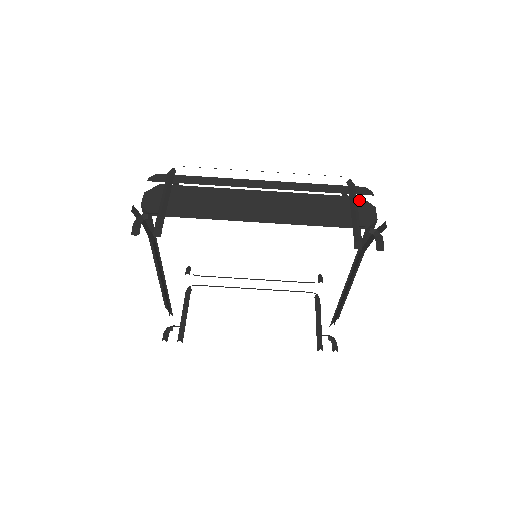
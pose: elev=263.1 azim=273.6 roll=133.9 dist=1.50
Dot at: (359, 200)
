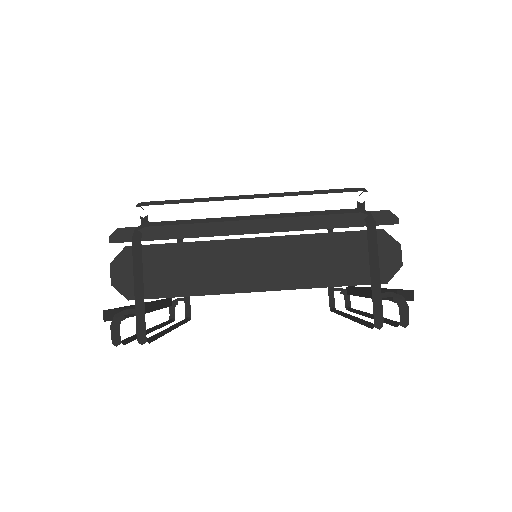
Dot at: (380, 235)
